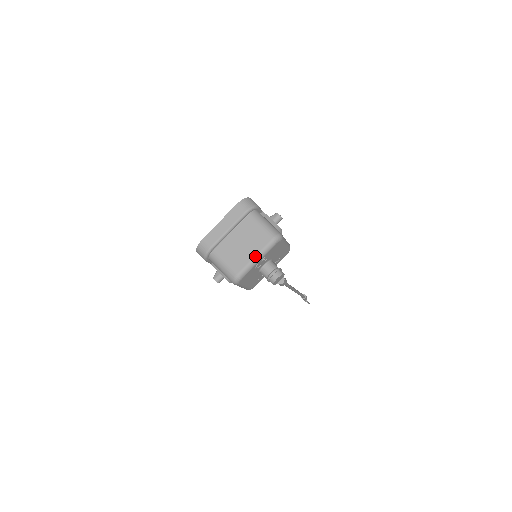
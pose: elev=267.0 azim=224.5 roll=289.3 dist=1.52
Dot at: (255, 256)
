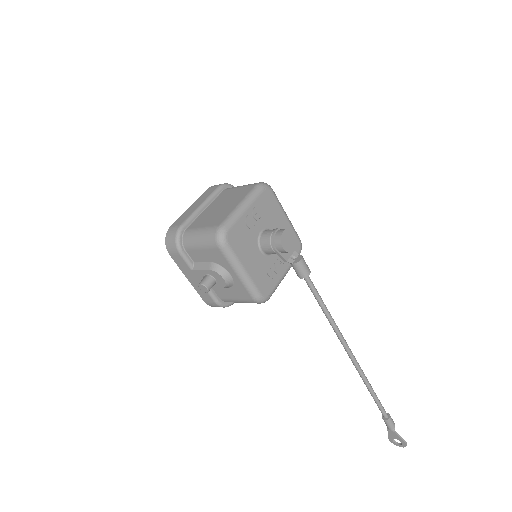
Dot at: (239, 203)
